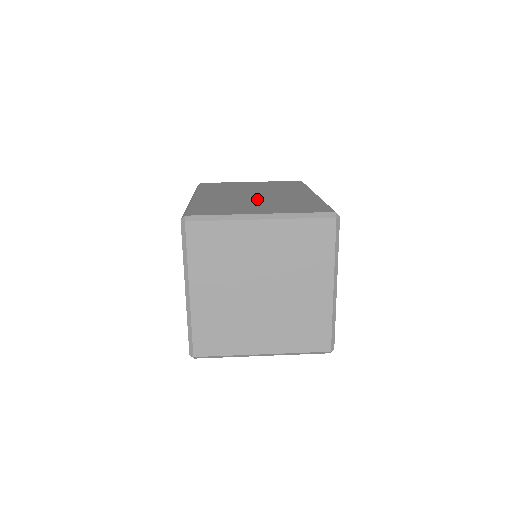
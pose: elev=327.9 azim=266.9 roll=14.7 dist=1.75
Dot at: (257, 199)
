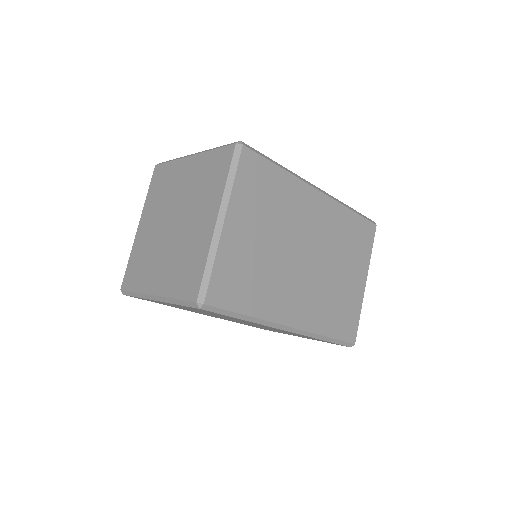
Dot at: occluded
